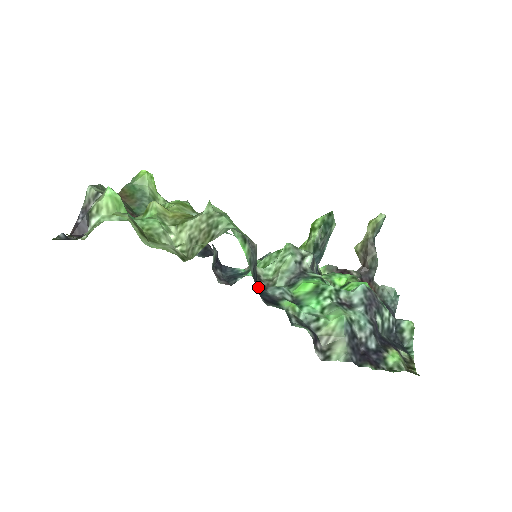
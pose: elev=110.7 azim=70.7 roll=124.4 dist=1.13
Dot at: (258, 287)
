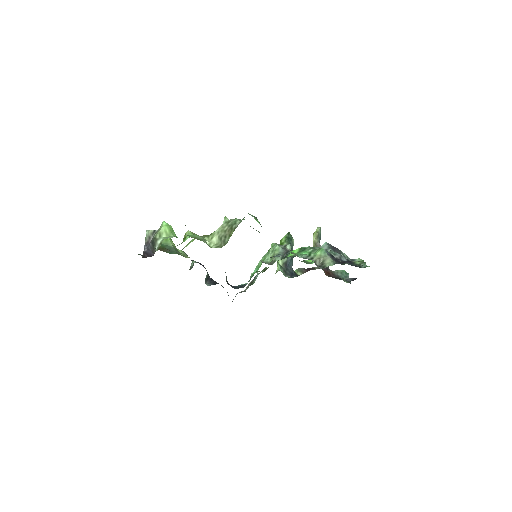
Dot at: occluded
